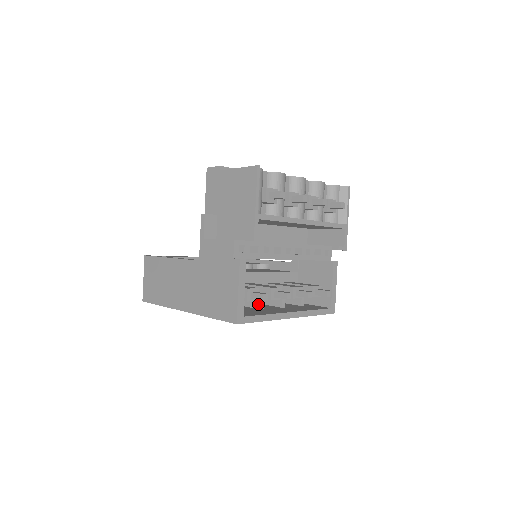
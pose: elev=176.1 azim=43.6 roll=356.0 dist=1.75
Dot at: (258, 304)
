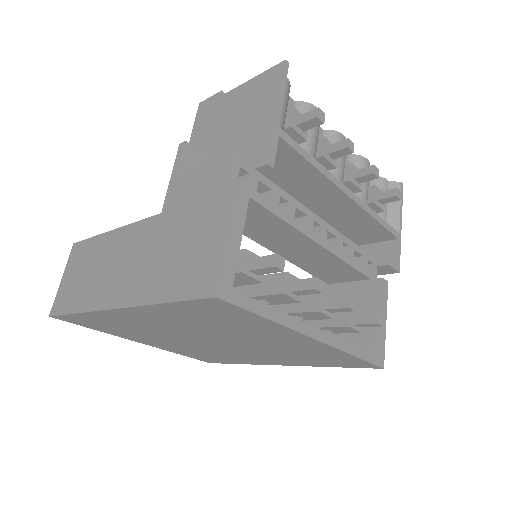
Dot at: occluded
